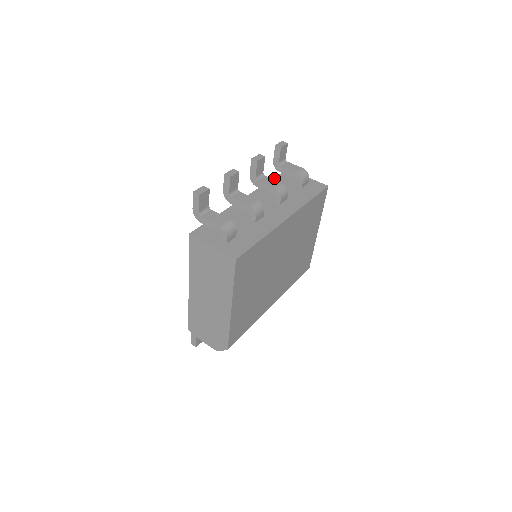
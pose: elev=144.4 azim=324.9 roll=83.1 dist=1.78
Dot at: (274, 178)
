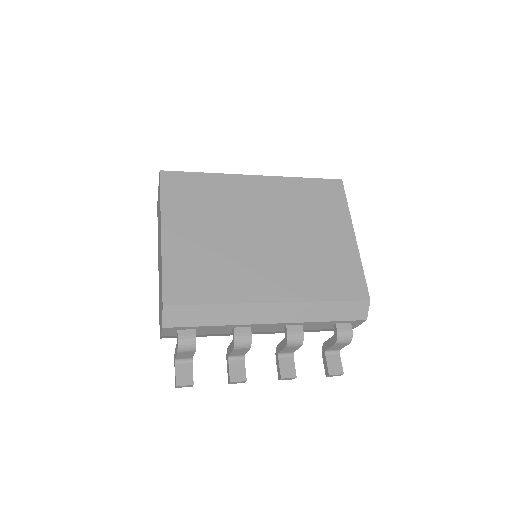
Dot at: occluded
